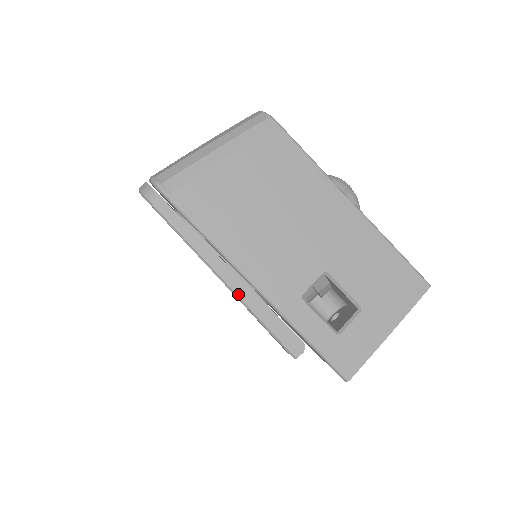
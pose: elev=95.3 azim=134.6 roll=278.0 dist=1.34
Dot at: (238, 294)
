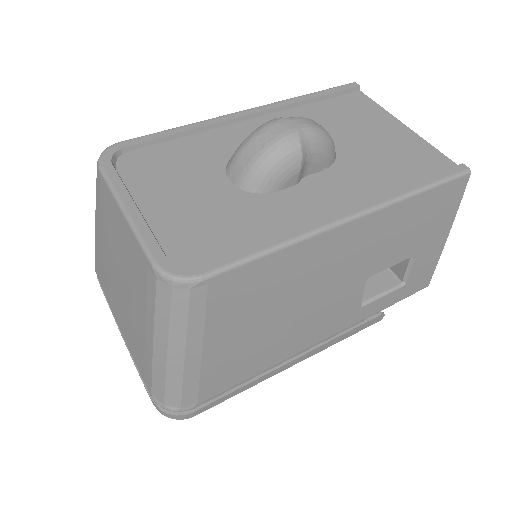
Dot at: occluded
